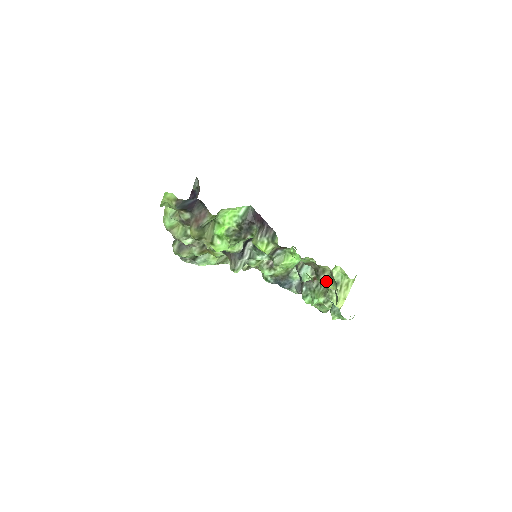
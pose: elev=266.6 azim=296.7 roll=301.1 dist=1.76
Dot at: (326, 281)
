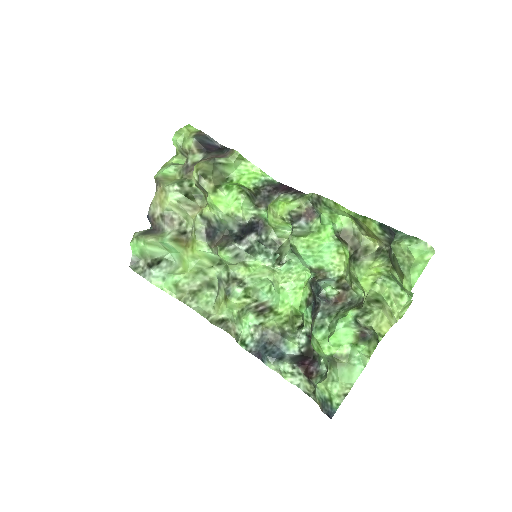
Dot at: (370, 260)
